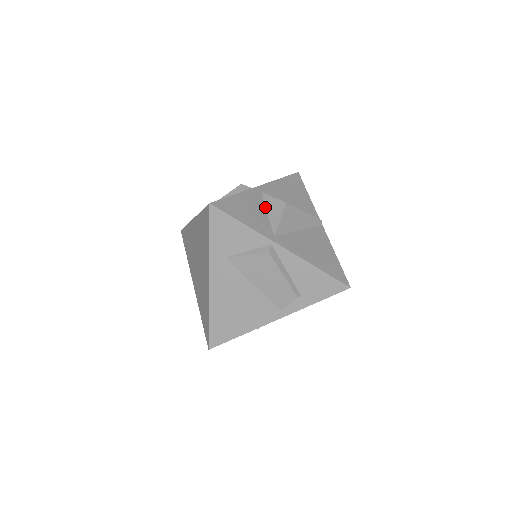
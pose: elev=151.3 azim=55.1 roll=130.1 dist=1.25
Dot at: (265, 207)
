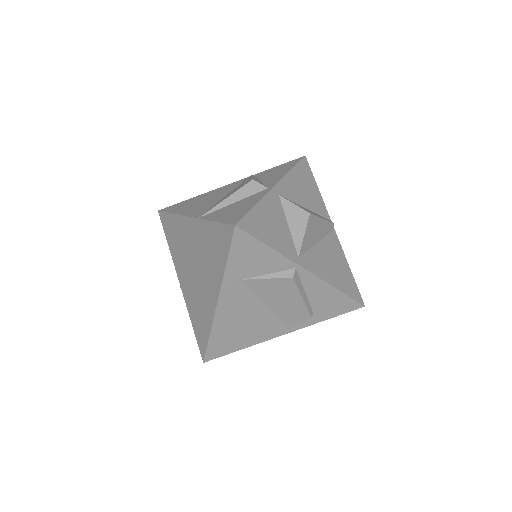
Dot at: (285, 216)
